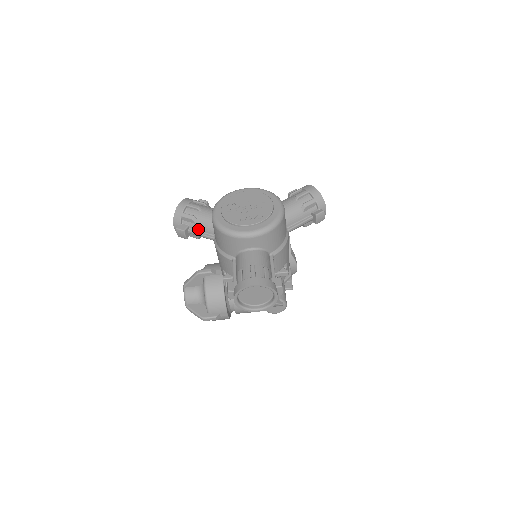
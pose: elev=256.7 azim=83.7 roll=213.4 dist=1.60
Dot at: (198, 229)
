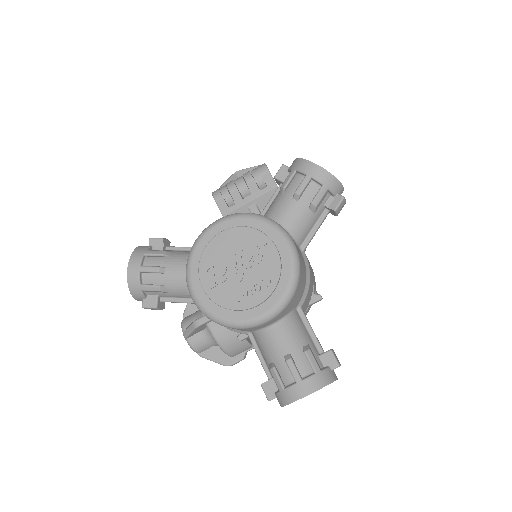
Dot at: (174, 296)
